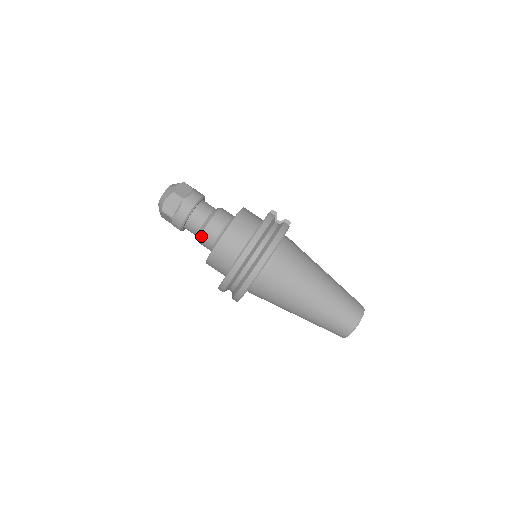
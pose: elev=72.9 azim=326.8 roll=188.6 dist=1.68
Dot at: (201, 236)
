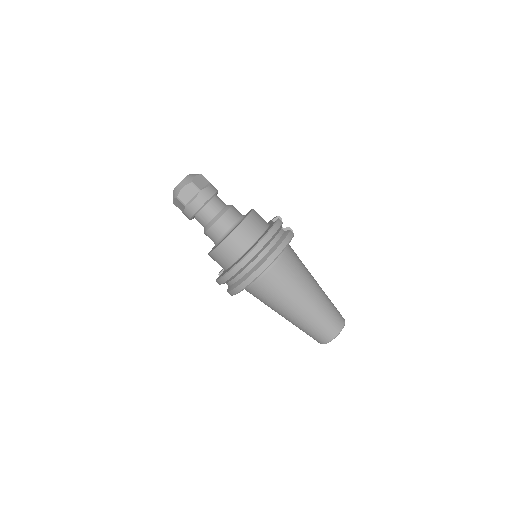
Dot at: (210, 228)
